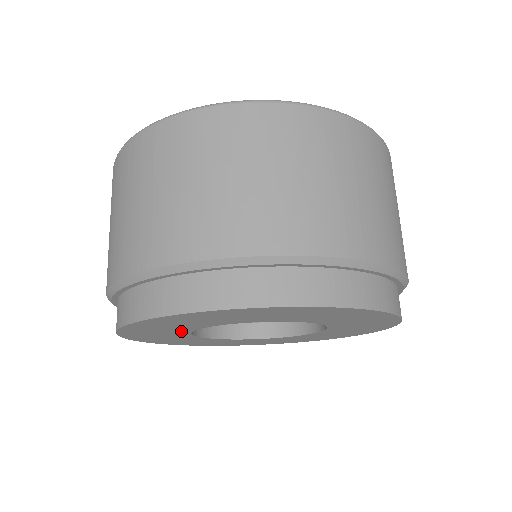
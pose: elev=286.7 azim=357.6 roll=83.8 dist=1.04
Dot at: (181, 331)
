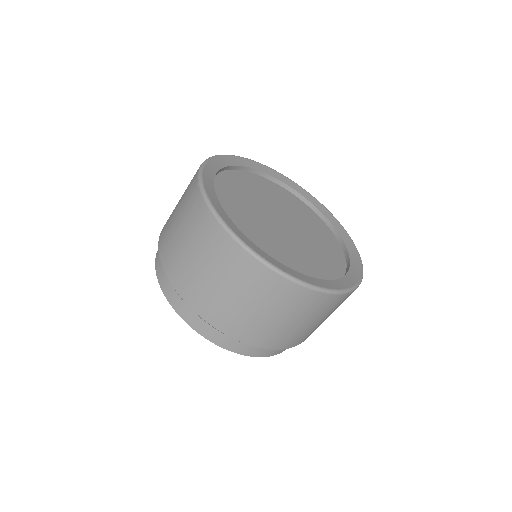
Dot at: occluded
